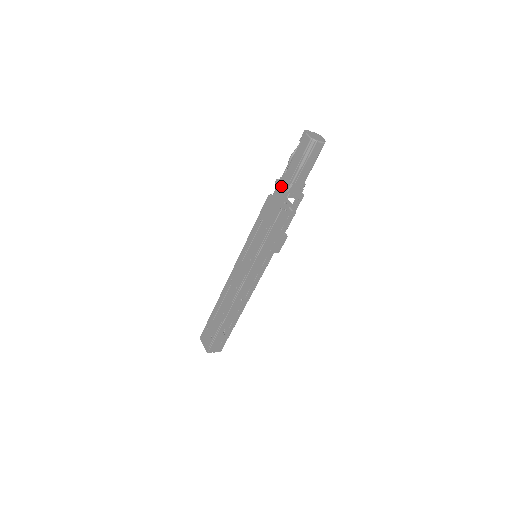
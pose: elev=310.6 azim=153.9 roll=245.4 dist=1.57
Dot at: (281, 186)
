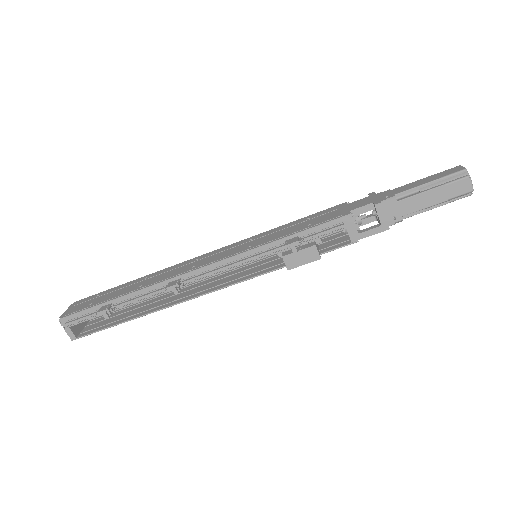
Dot at: (376, 196)
